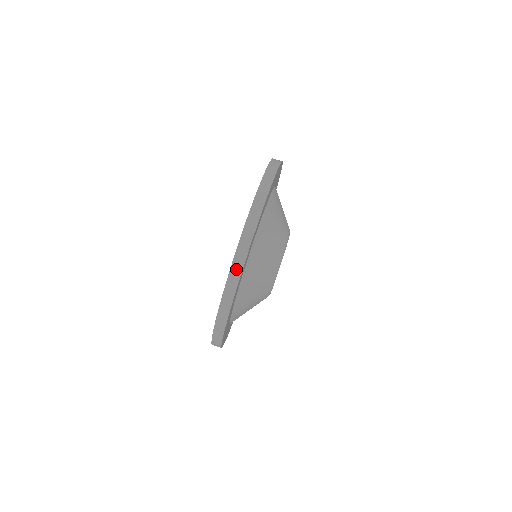
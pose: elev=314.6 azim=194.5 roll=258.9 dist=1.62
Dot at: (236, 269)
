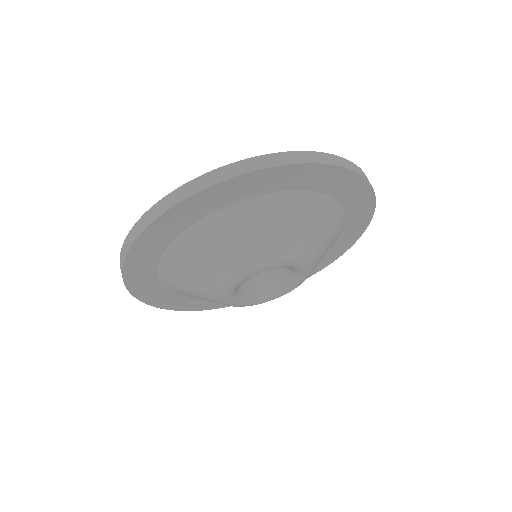
Dot at: (223, 173)
